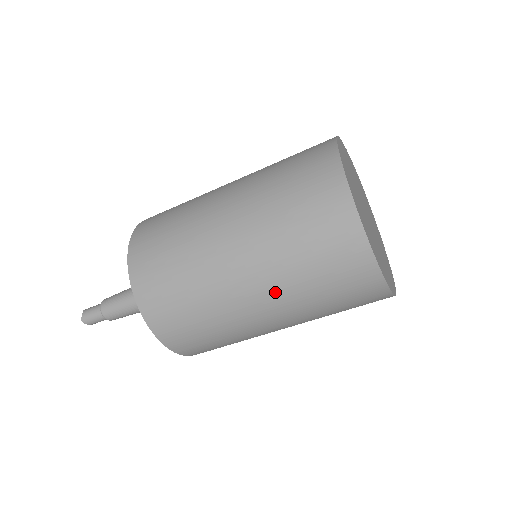
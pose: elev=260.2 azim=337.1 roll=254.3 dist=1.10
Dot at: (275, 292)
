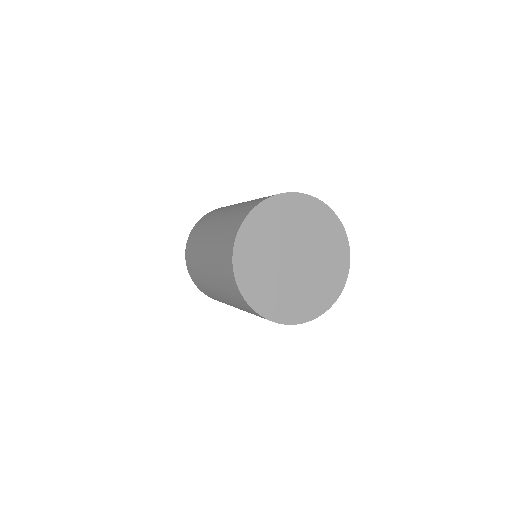
Dot at: occluded
